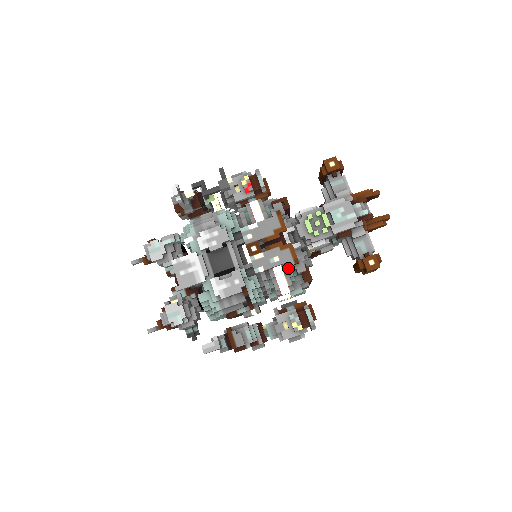
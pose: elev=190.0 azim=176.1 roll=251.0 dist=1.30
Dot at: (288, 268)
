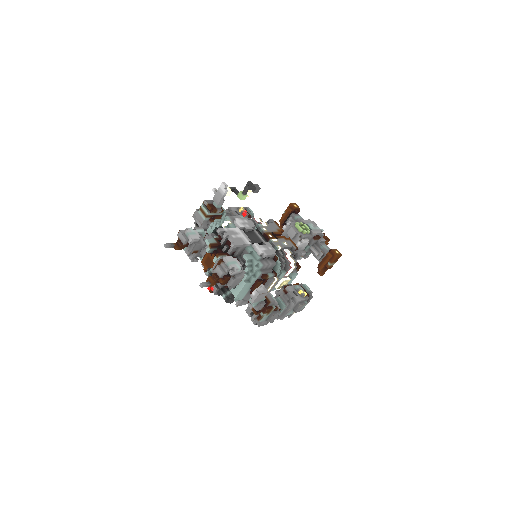
Dot at: occluded
